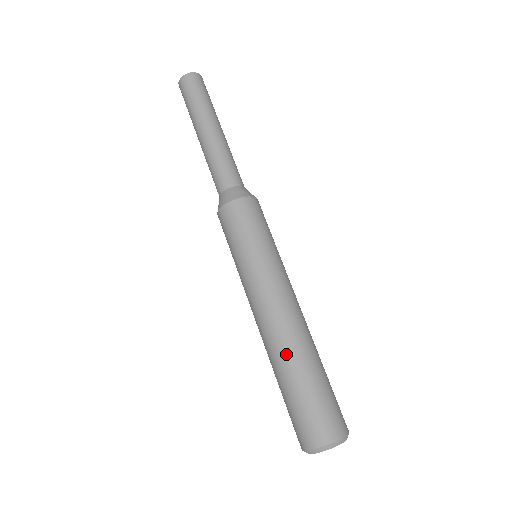
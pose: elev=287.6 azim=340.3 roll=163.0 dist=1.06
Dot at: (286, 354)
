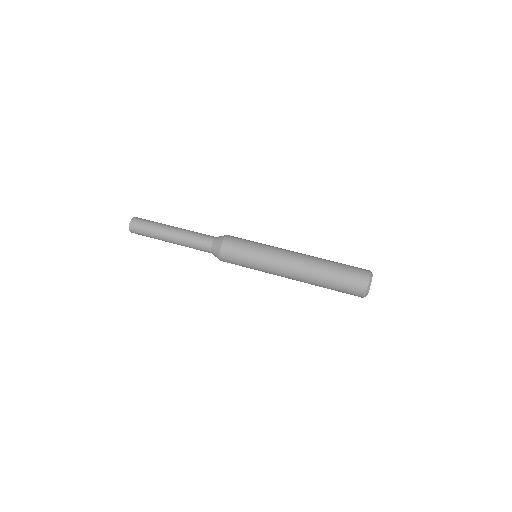
Dot at: (314, 280)
